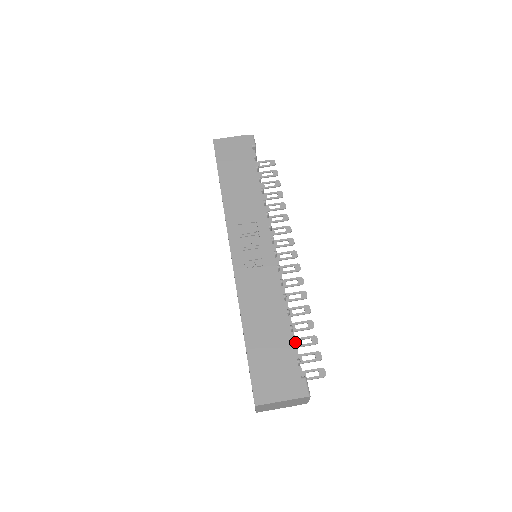
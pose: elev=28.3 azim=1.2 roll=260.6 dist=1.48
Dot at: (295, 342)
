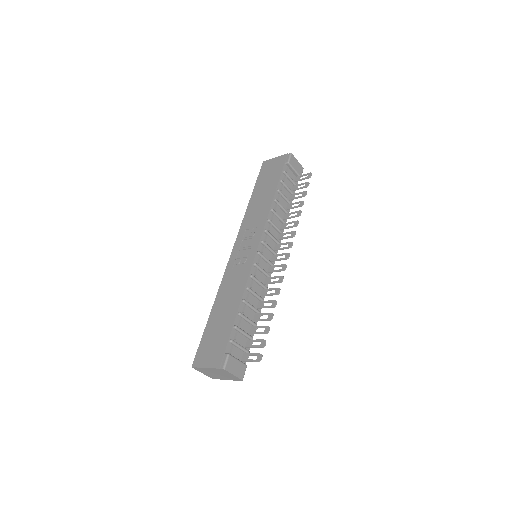
Dot at: (235, 325)
